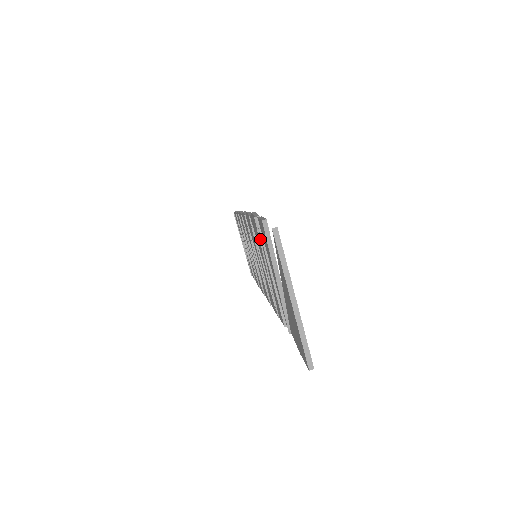
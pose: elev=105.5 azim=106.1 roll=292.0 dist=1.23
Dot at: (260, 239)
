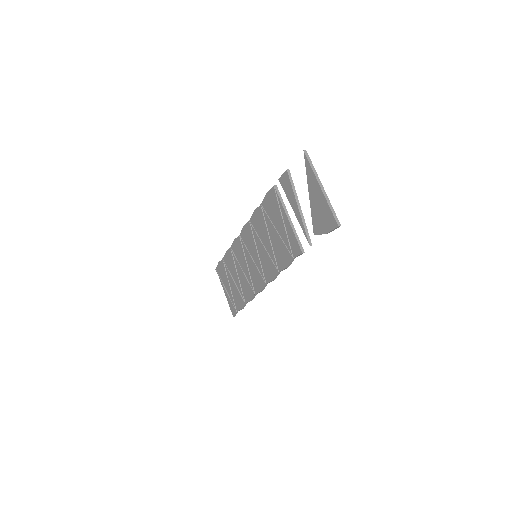
Dot at: (278, 200)
